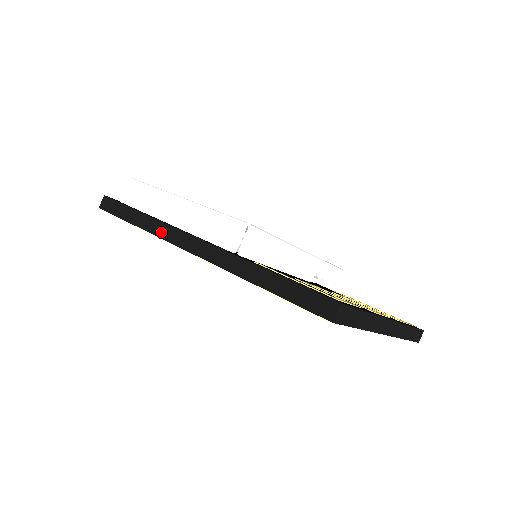
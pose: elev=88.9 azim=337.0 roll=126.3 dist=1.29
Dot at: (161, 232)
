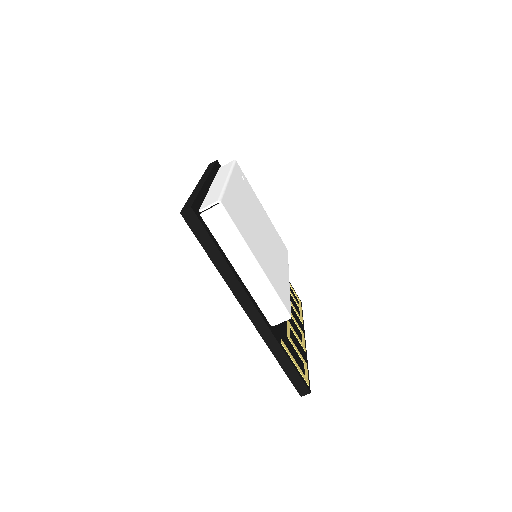
Dot at: (232, 284)
